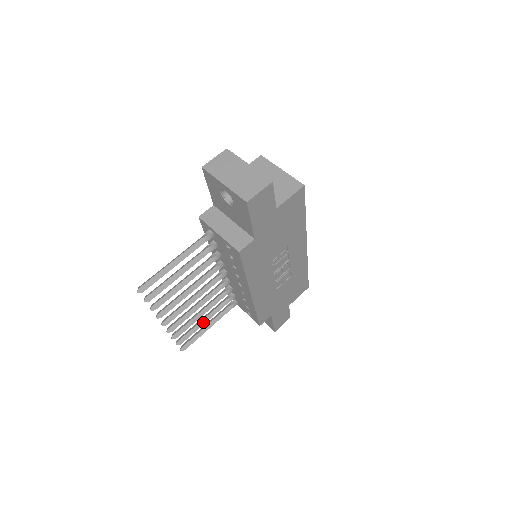
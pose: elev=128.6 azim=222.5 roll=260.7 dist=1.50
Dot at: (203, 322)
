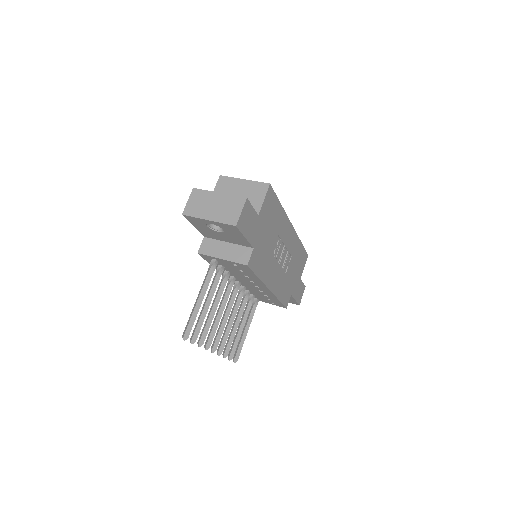
Dot at: (240, 331)
